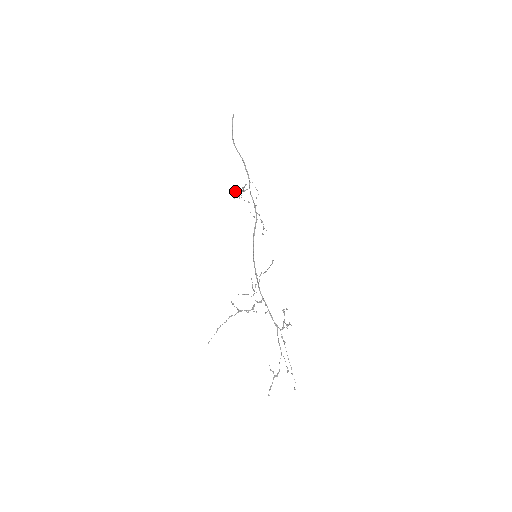
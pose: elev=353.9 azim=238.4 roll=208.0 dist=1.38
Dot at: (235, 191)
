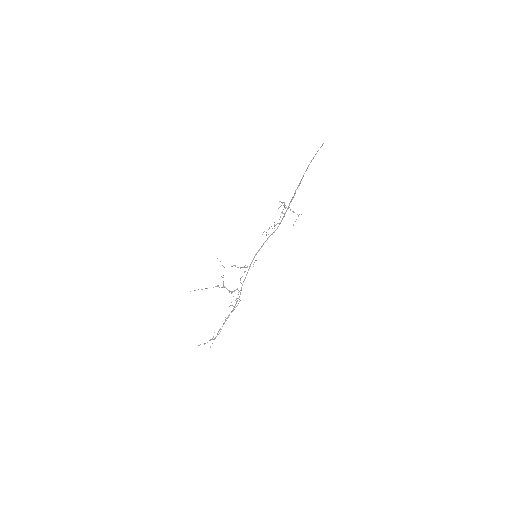
Dot at: occluded
